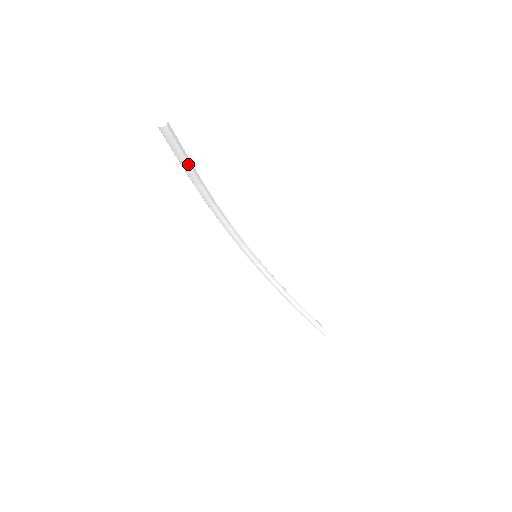
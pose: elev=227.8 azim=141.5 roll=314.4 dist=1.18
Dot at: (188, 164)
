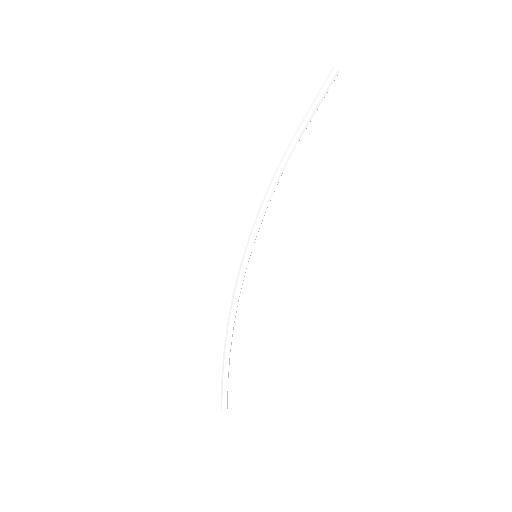
Dot at: (312, 116)
